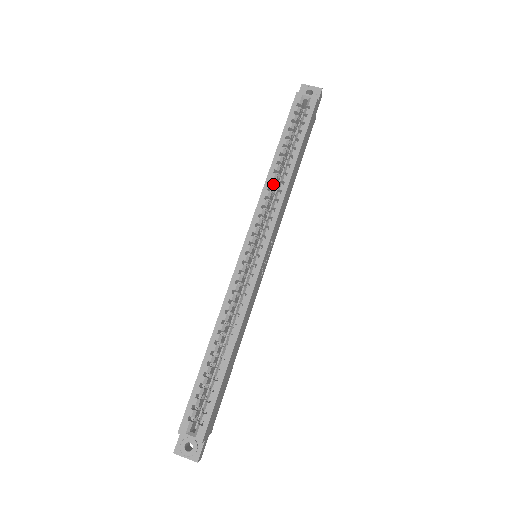
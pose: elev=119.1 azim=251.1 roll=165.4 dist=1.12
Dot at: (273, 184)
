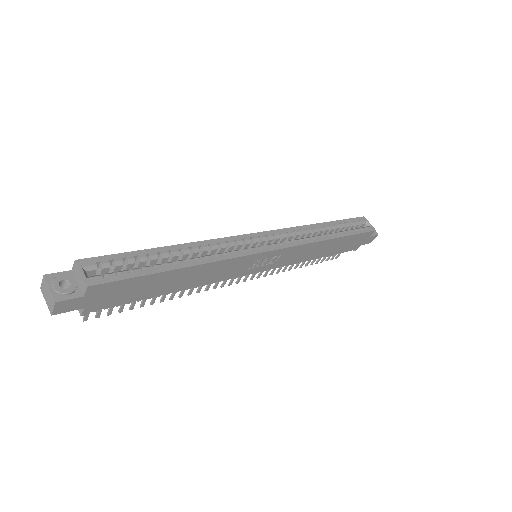
Dot at: (311, 231)
